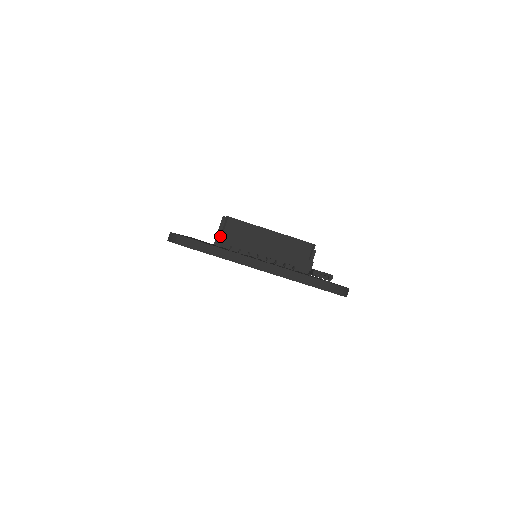
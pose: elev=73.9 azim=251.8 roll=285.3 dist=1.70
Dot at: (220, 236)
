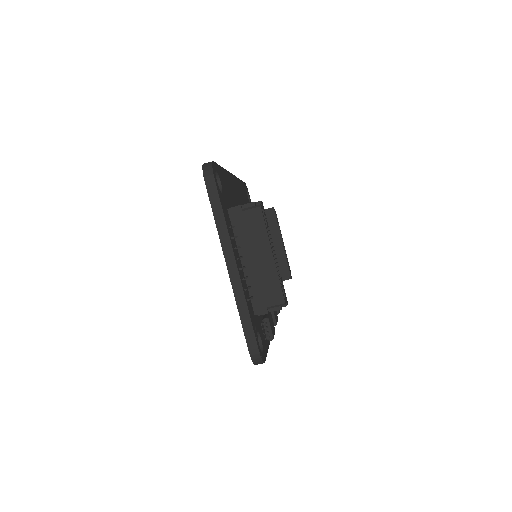
Dot at: (238, 210)
